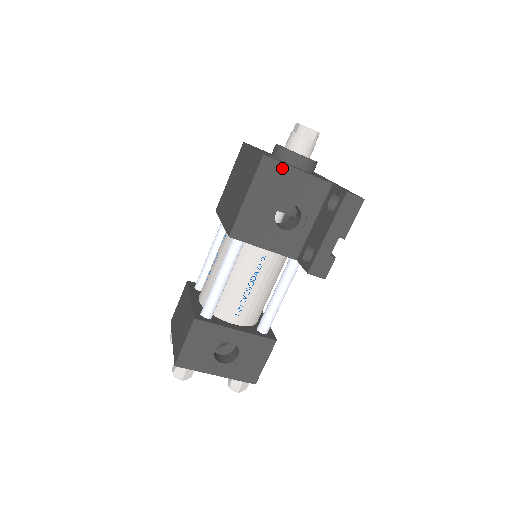
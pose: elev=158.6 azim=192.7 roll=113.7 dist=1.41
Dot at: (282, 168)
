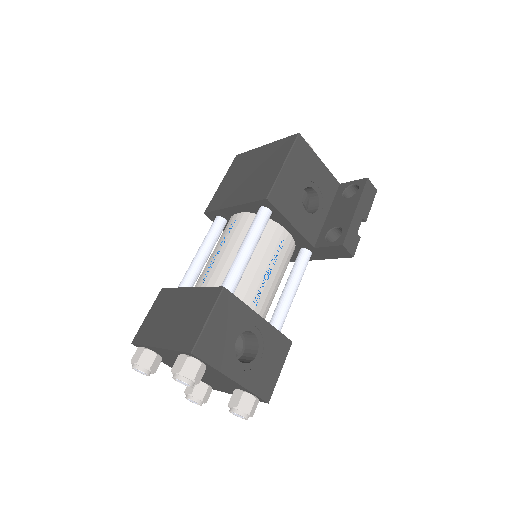
Dot at: (310, 152)
